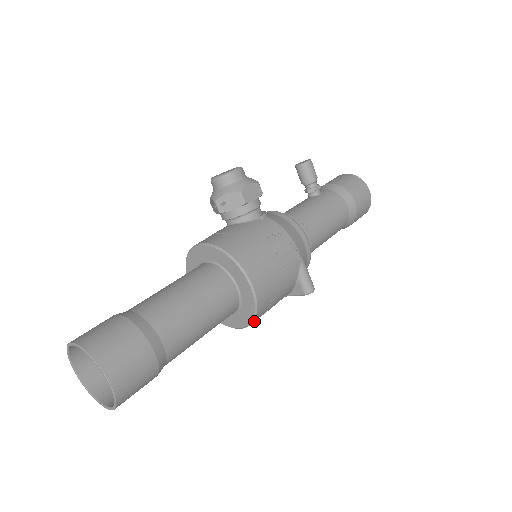
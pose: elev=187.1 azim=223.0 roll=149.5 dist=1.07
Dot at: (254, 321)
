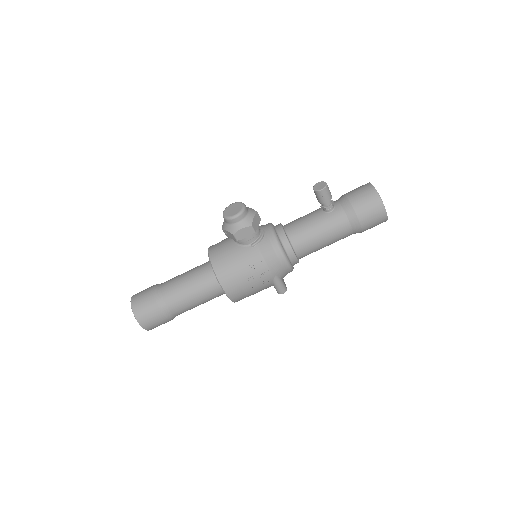
Dot at: occluded
